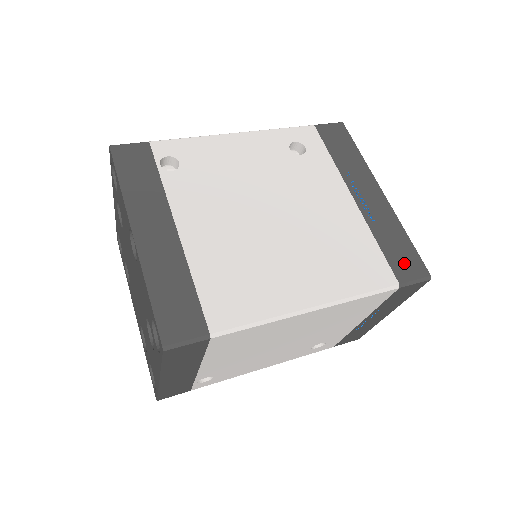
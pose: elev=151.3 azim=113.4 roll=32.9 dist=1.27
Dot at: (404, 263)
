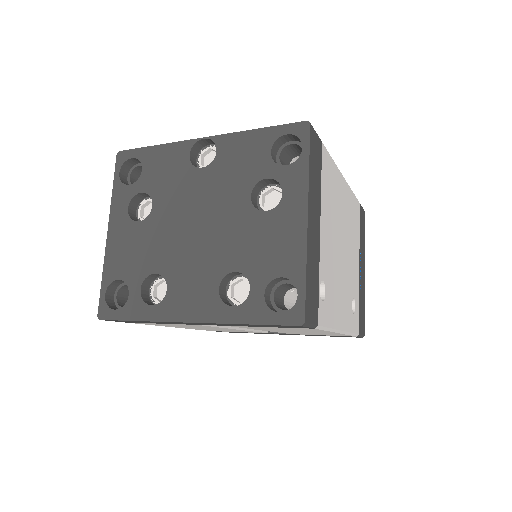
Dot at: occluded
